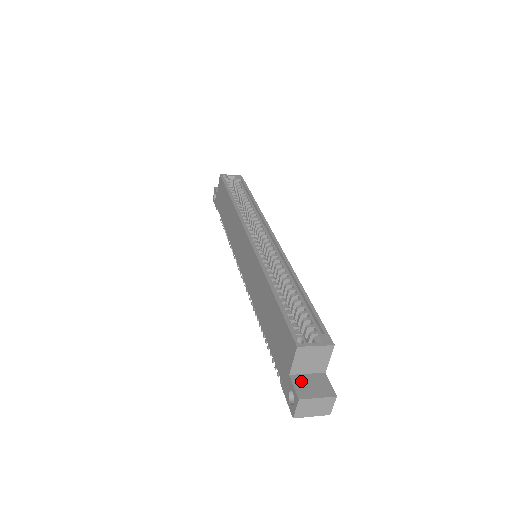
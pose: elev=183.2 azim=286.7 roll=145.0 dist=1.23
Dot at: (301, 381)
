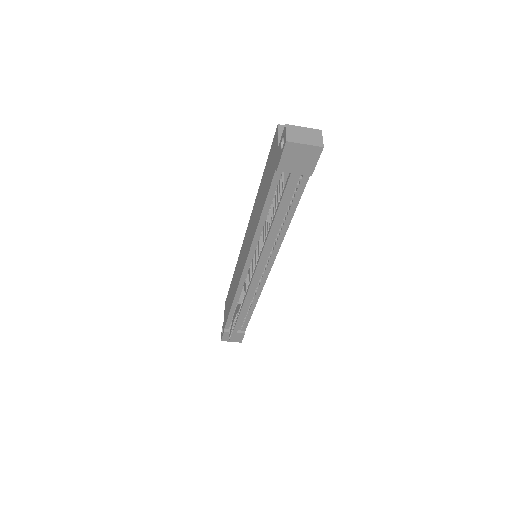
Dot at: occluded
